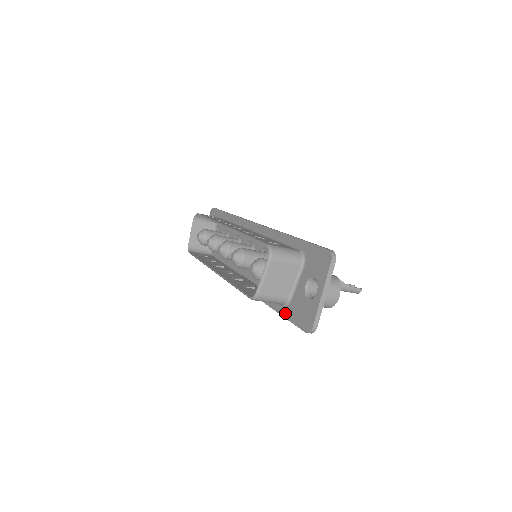
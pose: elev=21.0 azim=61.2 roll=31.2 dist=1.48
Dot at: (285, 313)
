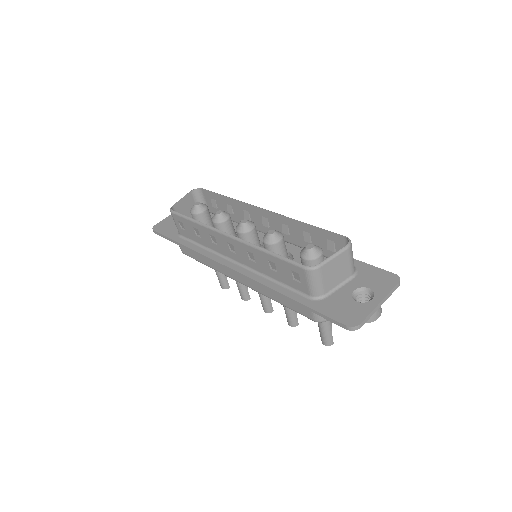
Dot at: (313, 305)
